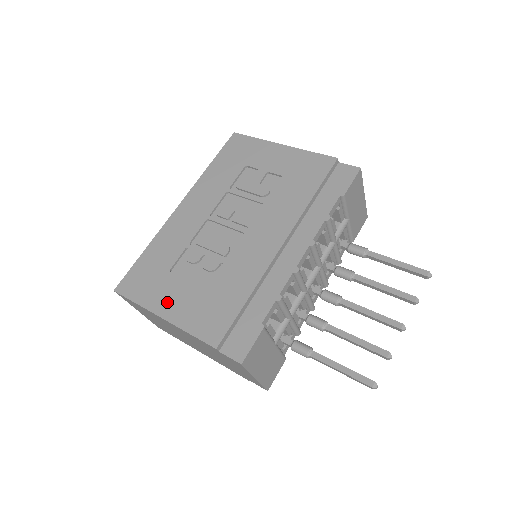
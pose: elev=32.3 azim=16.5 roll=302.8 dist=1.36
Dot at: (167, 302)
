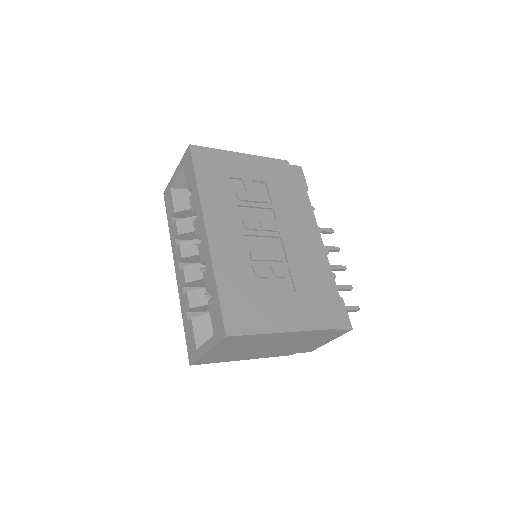
Dot at: (280, 318)
